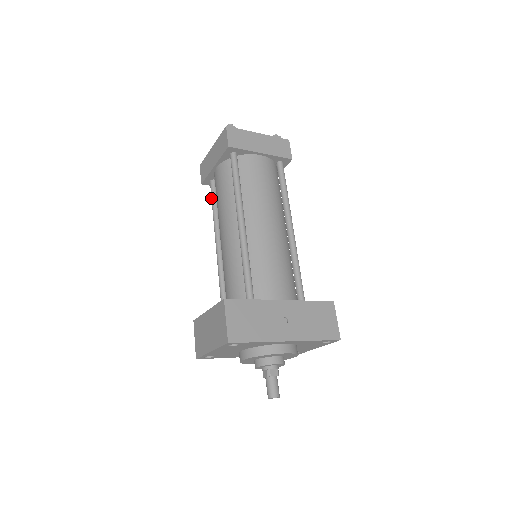
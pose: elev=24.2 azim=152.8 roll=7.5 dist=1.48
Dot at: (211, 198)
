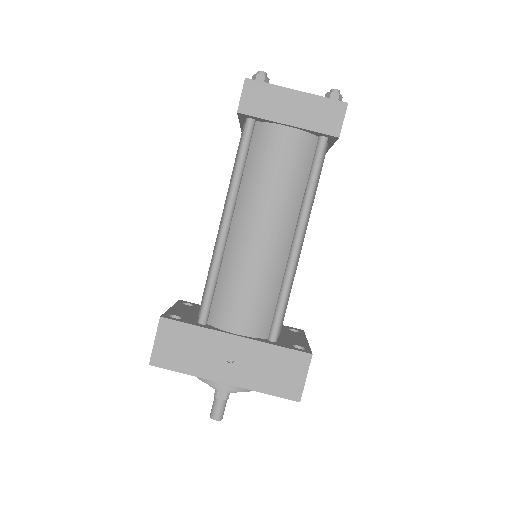
Dot at: occluded
